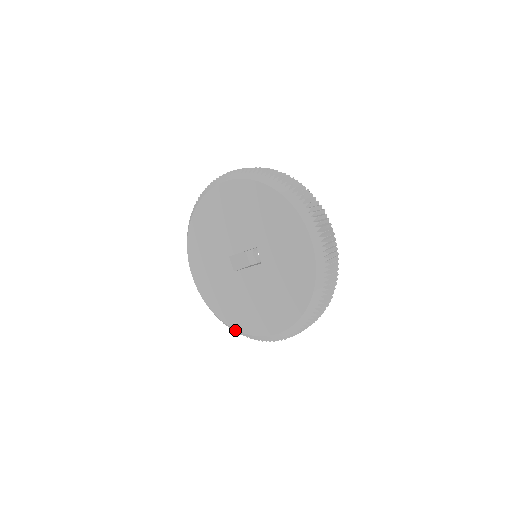
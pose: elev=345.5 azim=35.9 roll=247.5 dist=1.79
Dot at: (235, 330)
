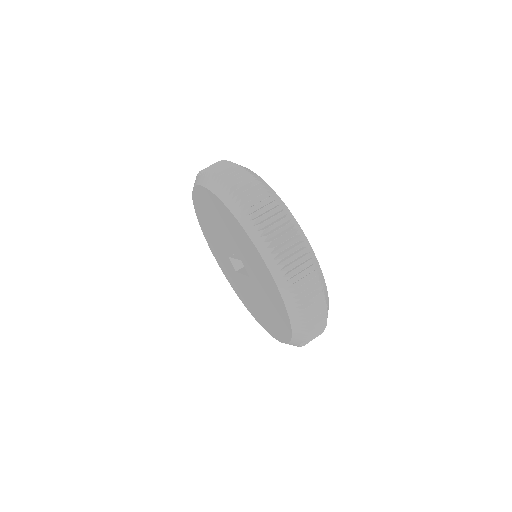
Dot at: occluded
